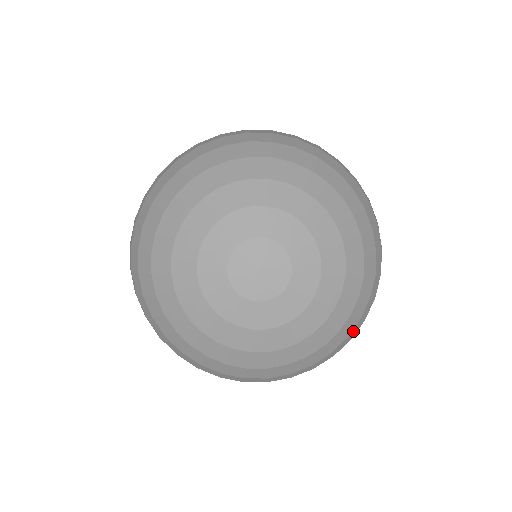
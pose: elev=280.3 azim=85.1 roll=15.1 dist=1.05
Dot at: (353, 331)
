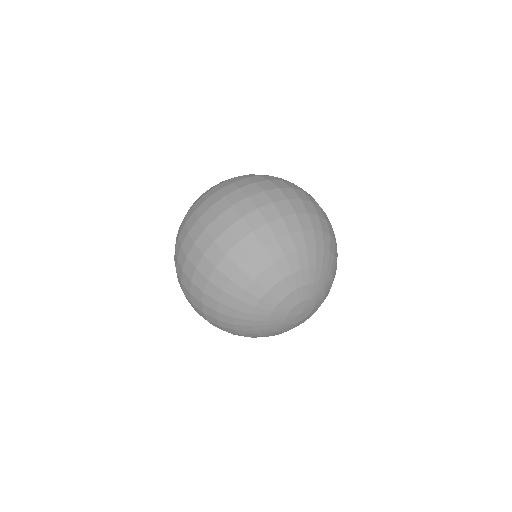
Dot at: occluded
